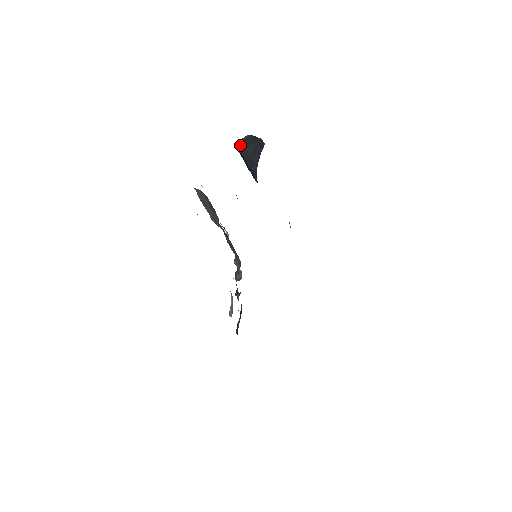
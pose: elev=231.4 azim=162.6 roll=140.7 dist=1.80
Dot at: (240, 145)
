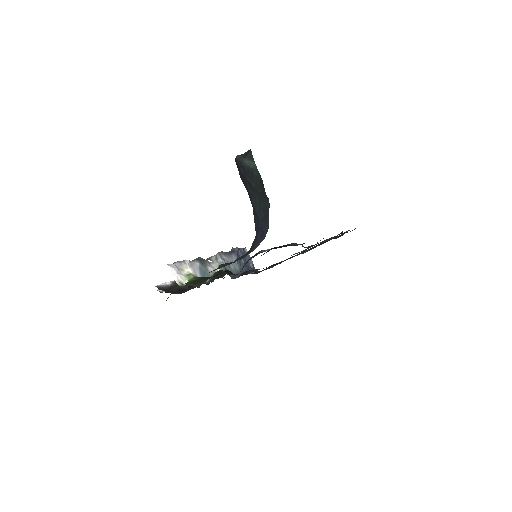
Dot at: (240, 172)
